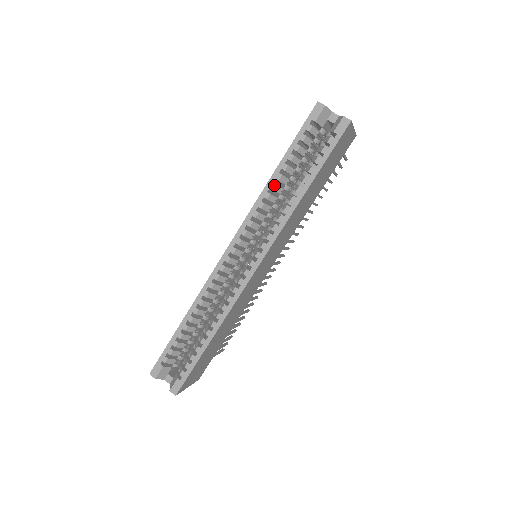
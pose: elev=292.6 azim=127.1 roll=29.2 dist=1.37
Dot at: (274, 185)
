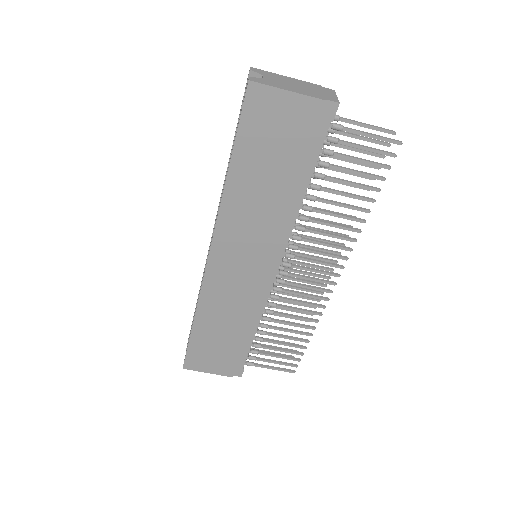
Dot at: (227, 170)
